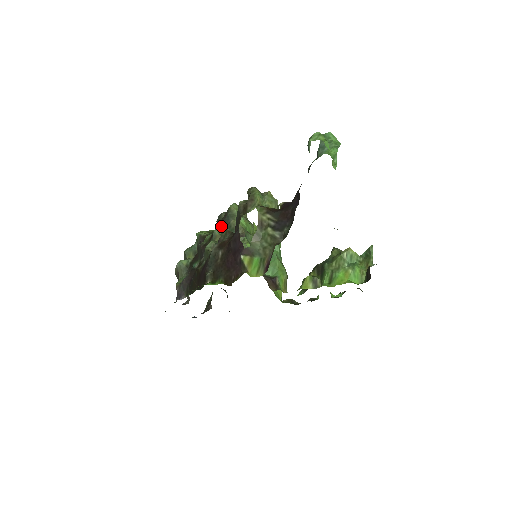
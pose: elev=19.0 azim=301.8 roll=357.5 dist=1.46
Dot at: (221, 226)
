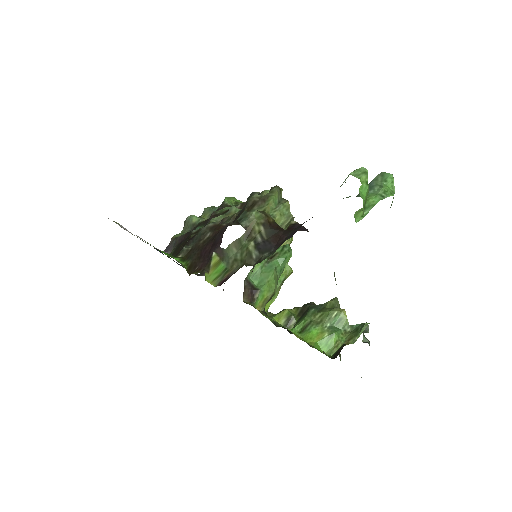
Dot at: occluded
